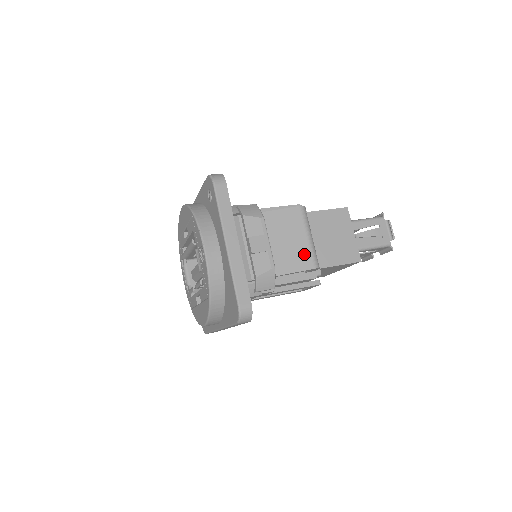
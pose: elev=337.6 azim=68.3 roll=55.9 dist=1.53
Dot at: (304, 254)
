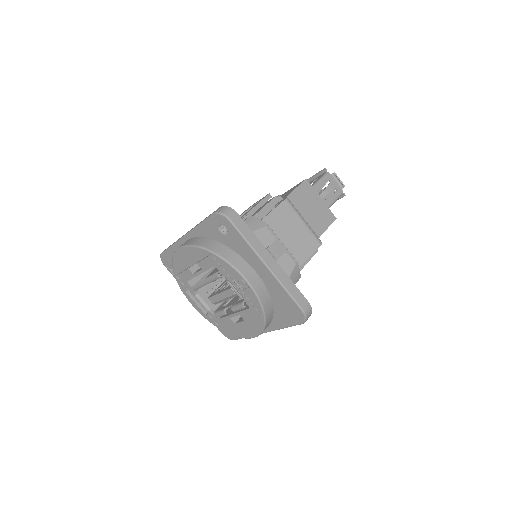
Dot at: (308, 238)
